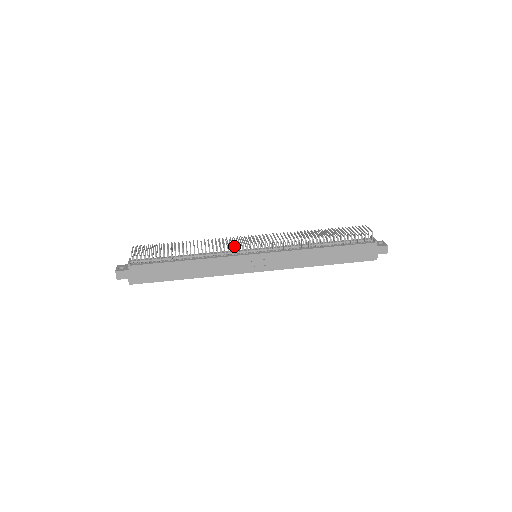
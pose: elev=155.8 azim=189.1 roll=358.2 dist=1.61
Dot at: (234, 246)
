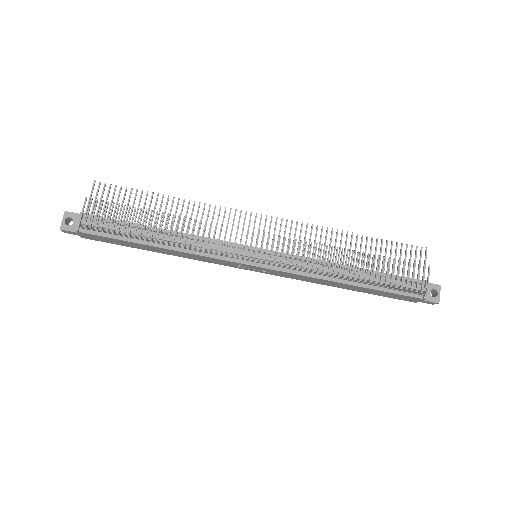
Dot at: occluded
